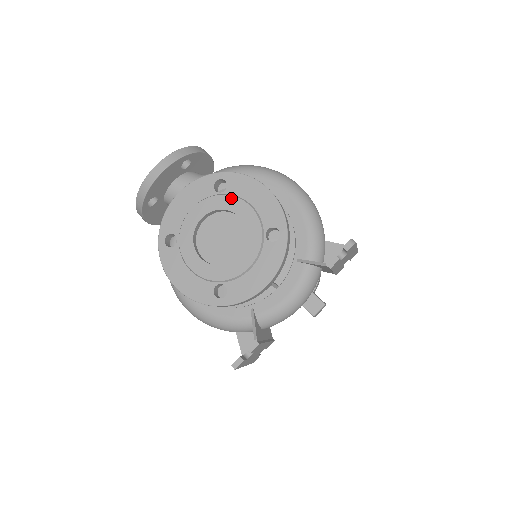
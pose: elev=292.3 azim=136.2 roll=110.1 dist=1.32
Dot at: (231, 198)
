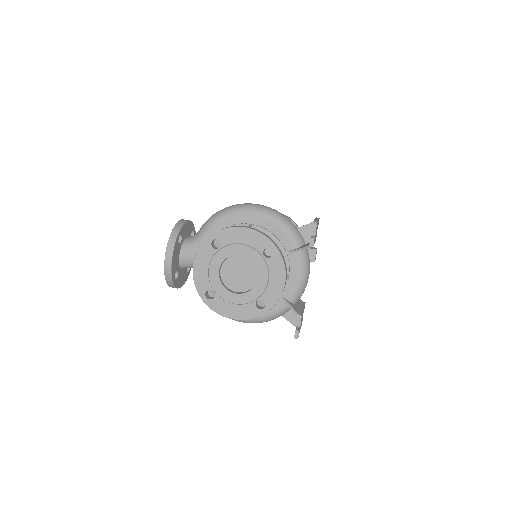
Dot at: (228, 248)
